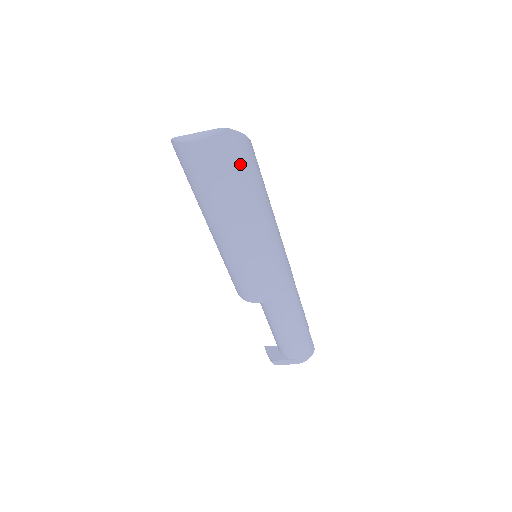
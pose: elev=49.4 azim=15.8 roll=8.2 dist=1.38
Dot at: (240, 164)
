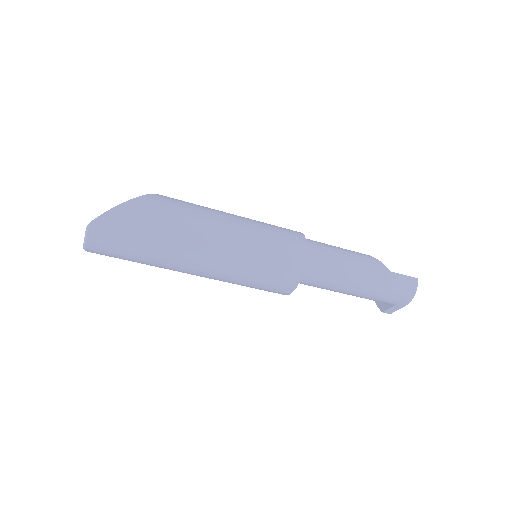
Dot at: (132, 231)
